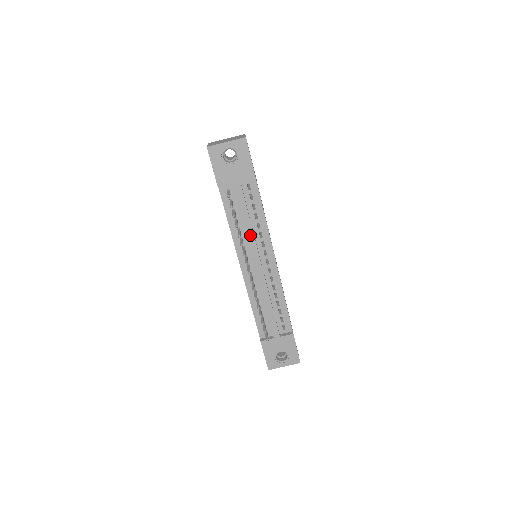
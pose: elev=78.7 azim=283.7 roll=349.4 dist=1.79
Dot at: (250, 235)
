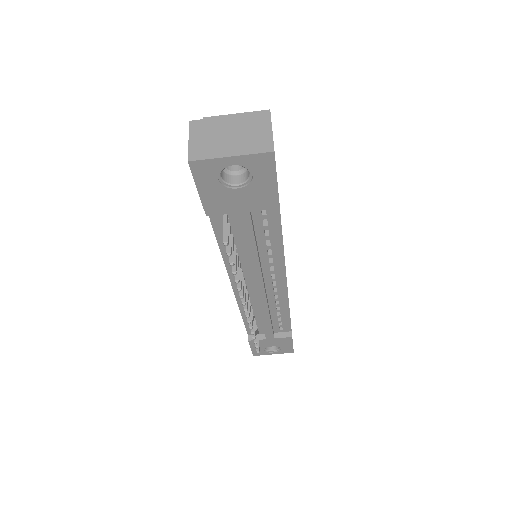
Dot at: (254, 266)
